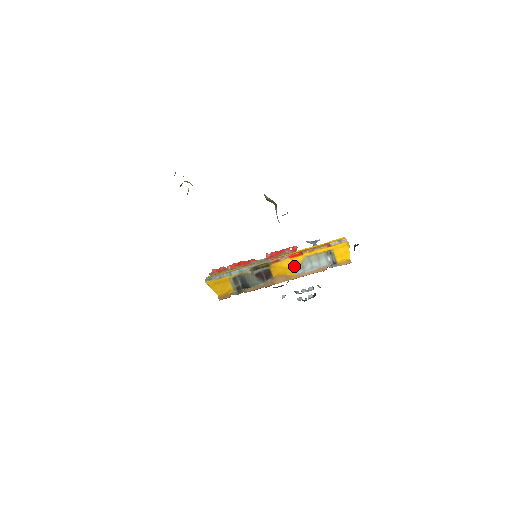
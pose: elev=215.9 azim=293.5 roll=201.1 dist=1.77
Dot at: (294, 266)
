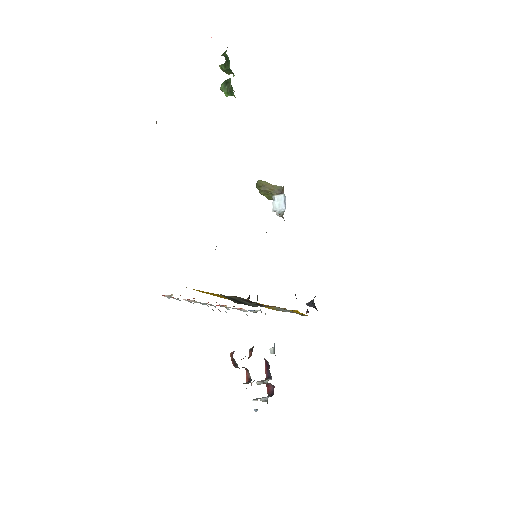
Dot at: (272, 308)
